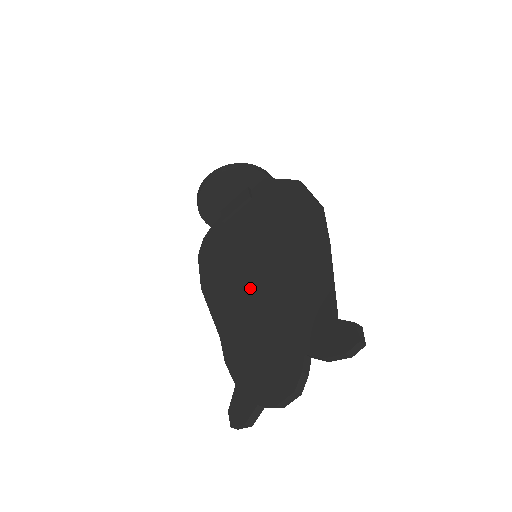
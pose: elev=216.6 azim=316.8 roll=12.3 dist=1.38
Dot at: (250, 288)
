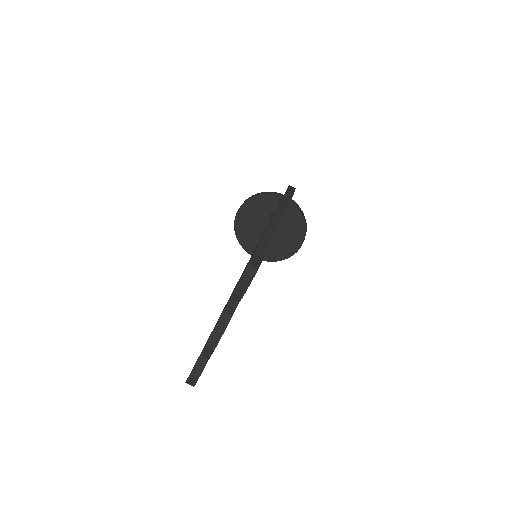
Dot at: occluded
